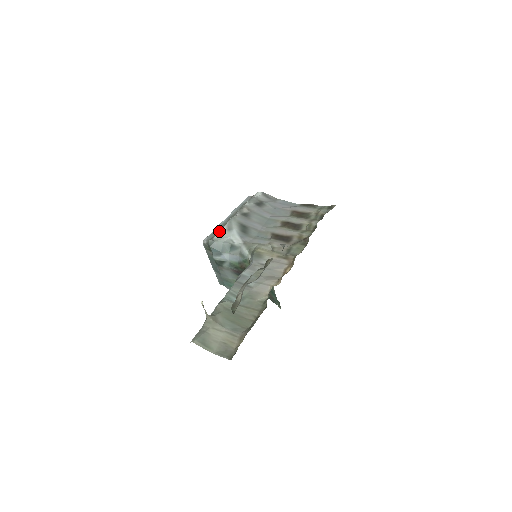
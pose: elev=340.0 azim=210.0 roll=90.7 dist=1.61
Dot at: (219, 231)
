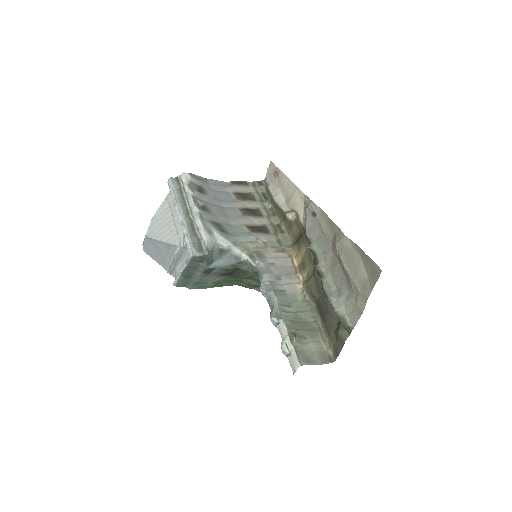
Dot at: (201, 237)
